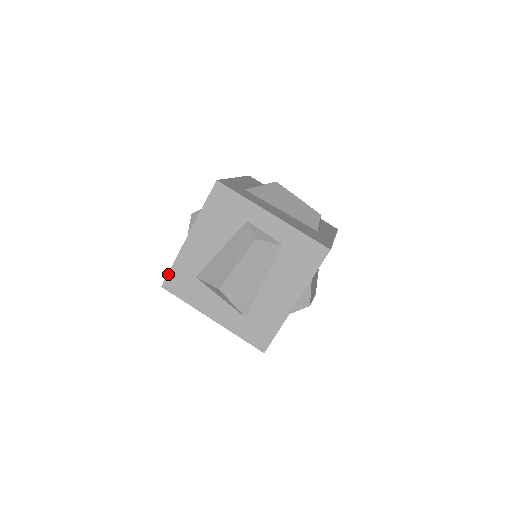
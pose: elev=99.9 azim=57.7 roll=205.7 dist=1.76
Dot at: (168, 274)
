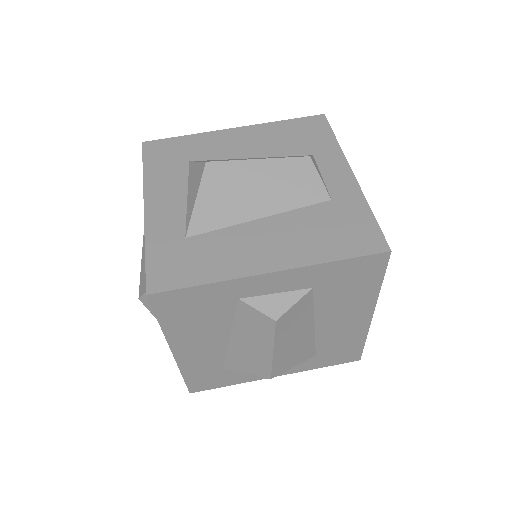
Dot at: (186, 384)
